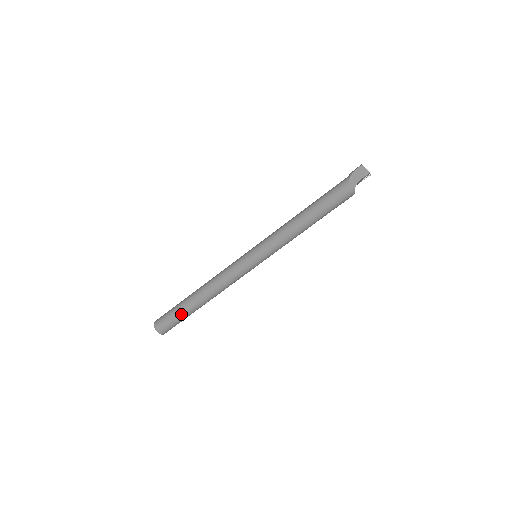
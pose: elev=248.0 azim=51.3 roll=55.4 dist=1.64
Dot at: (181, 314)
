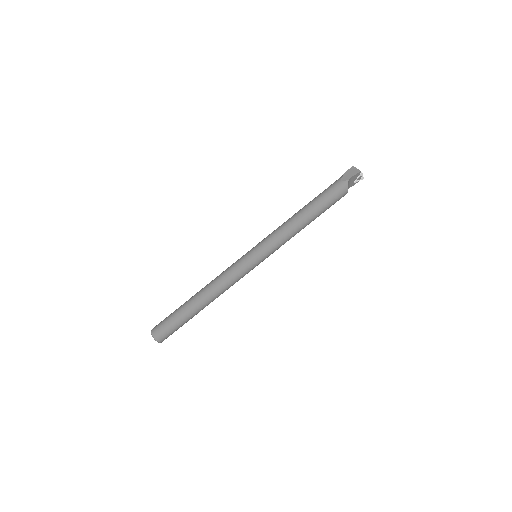
Dot at: (179, 316)
